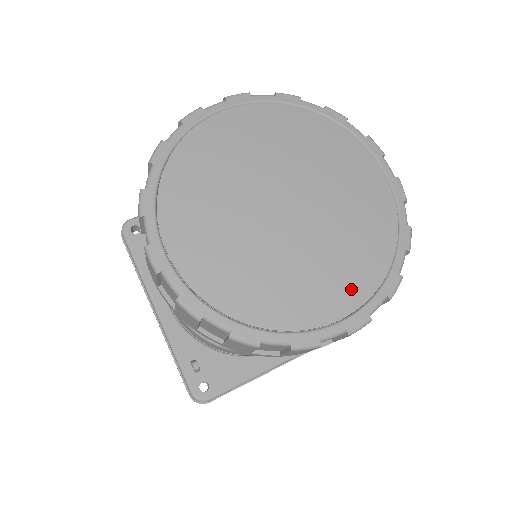
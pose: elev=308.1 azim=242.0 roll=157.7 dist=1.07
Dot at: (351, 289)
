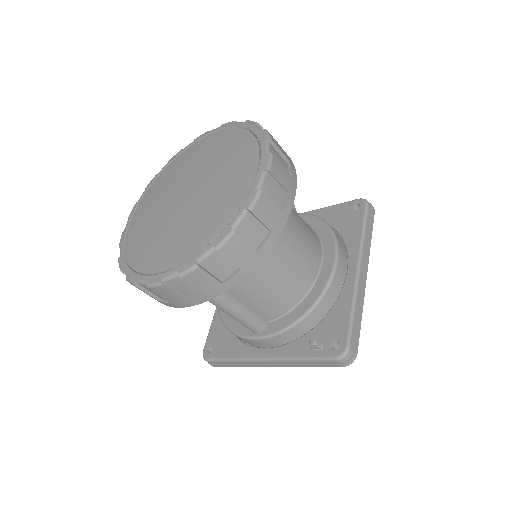
Dot at: (246, 163)
